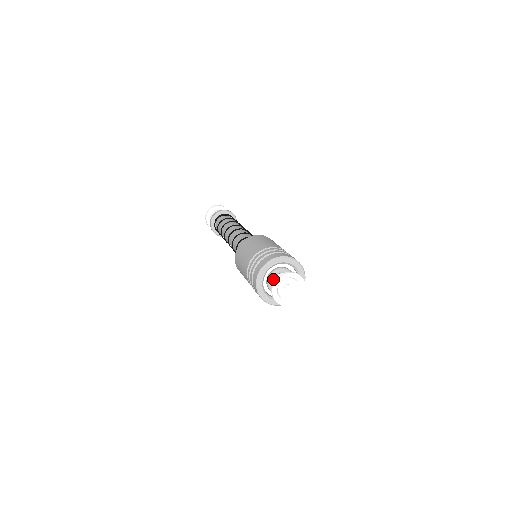
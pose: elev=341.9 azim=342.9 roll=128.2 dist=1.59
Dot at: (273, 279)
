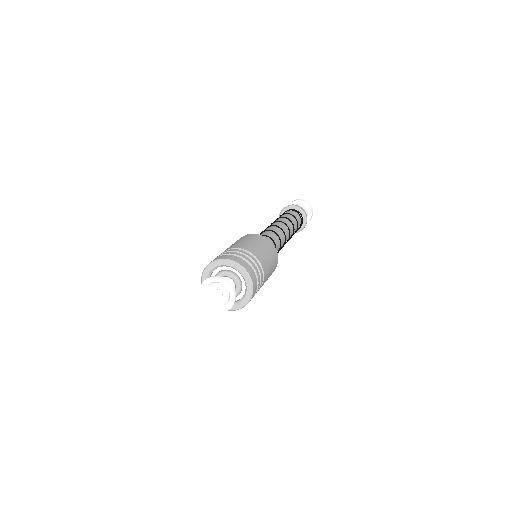
Dot at: (224, 277)
